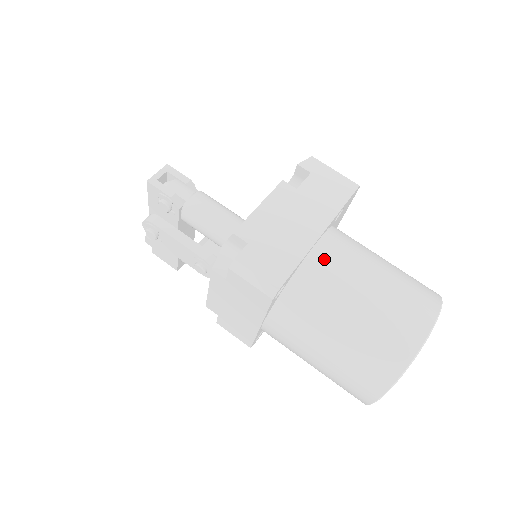
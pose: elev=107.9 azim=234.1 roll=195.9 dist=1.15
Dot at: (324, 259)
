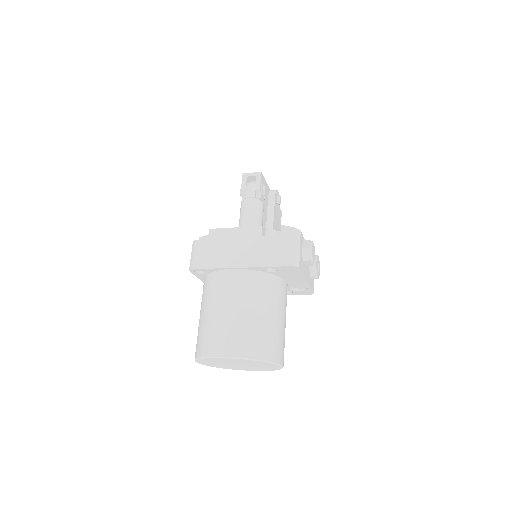
Dot at: (227, 279)
